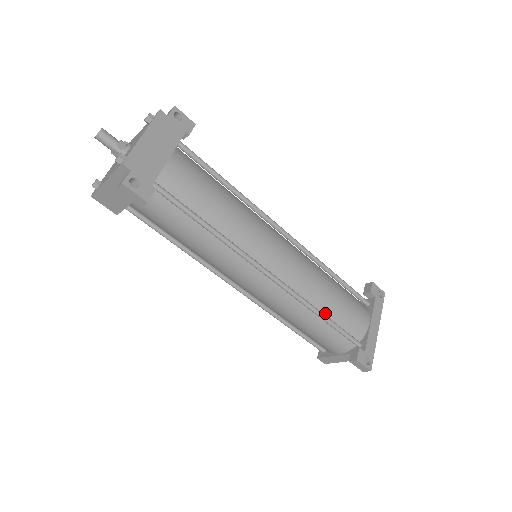
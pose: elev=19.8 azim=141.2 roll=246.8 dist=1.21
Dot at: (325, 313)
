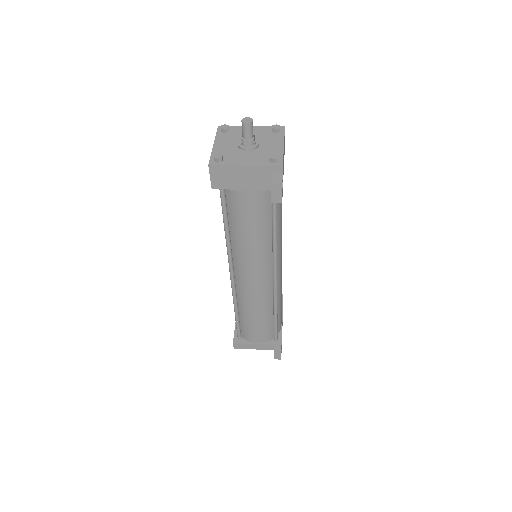
Dot at: occluded
